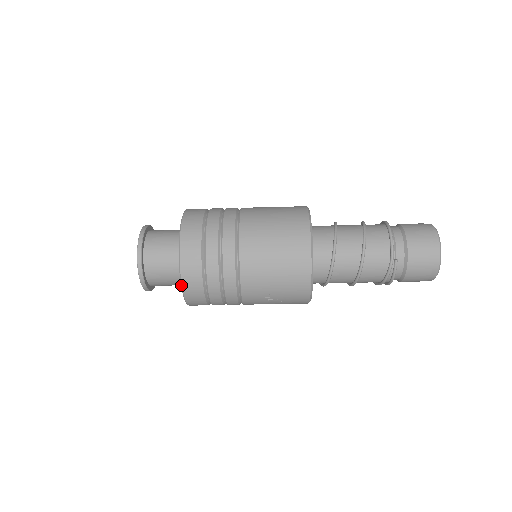
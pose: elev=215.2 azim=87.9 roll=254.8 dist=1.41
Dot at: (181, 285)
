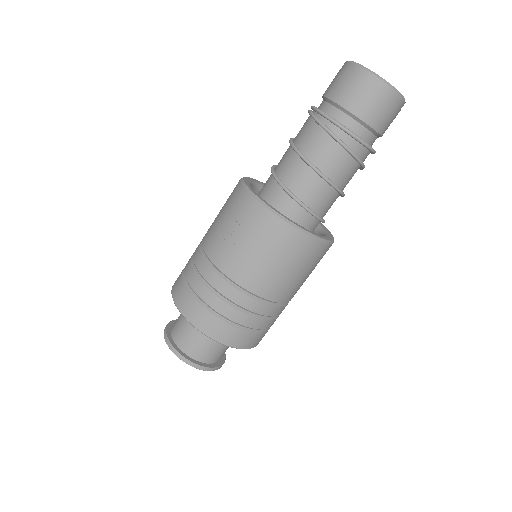
Dot at: occluded
